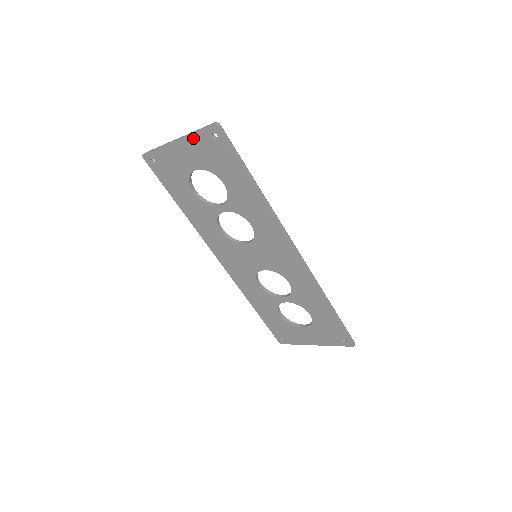
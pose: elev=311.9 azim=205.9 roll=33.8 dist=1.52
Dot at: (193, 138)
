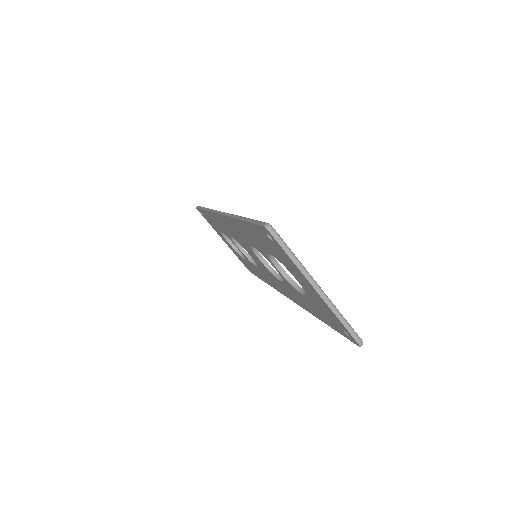
Dot at: (331, 312)
